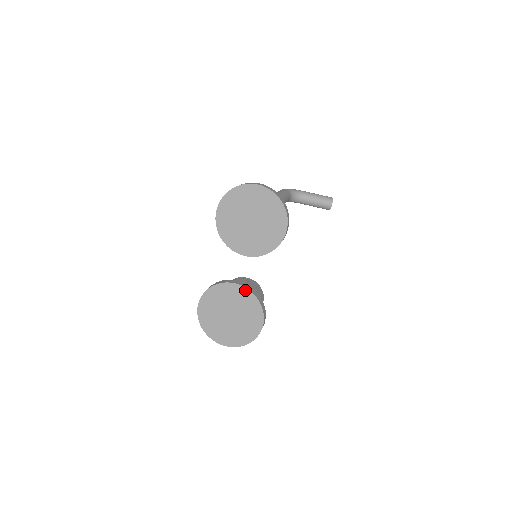
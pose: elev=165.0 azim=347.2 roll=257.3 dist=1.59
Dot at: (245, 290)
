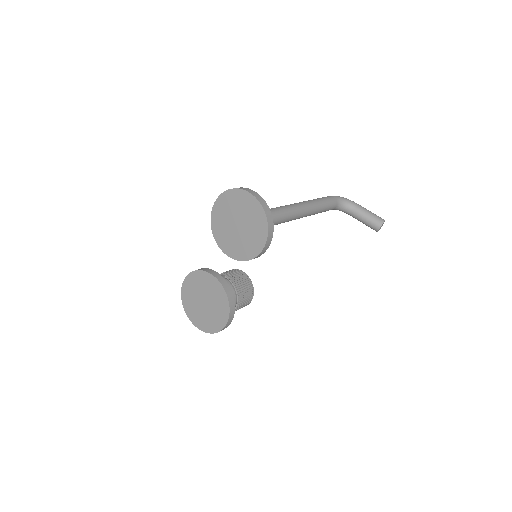
Dot at: (220, 285)
